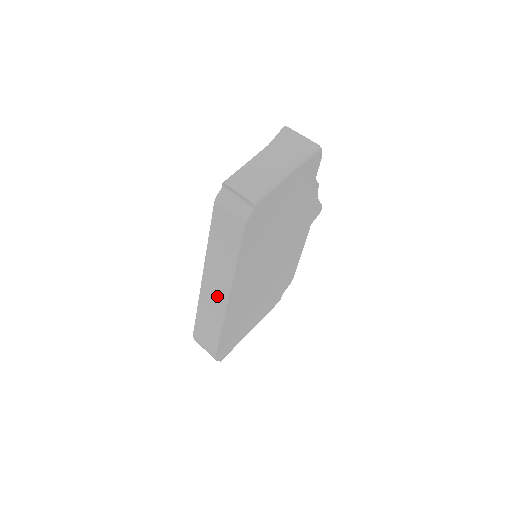
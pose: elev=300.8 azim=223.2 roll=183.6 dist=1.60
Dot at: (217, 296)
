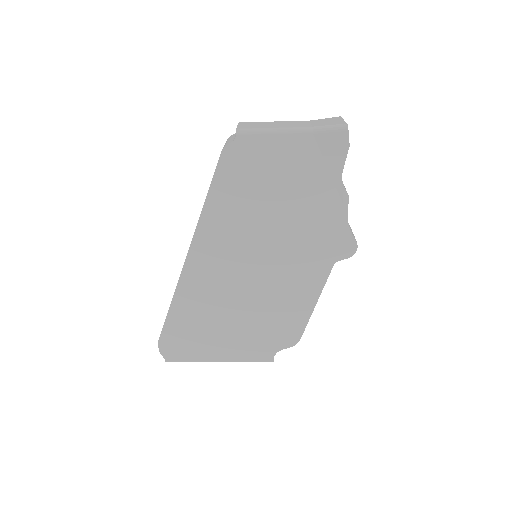
Dot at: occluded
